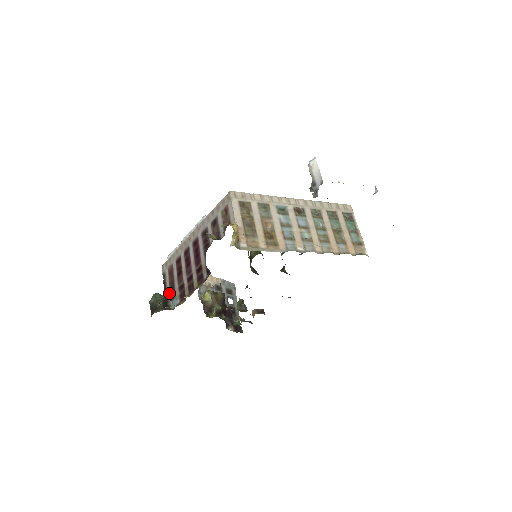
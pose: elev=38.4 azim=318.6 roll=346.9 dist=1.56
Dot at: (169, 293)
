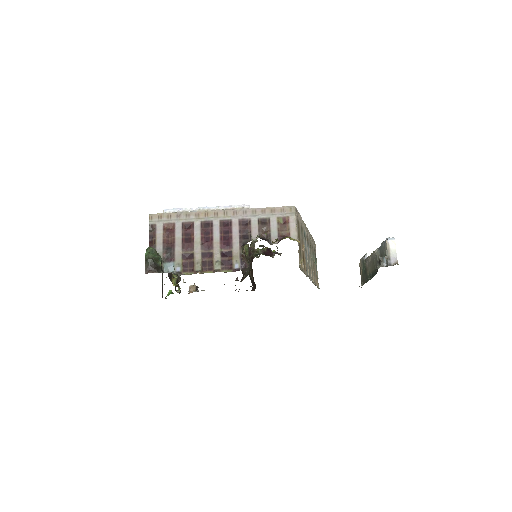
Dot at: (161, 252)
